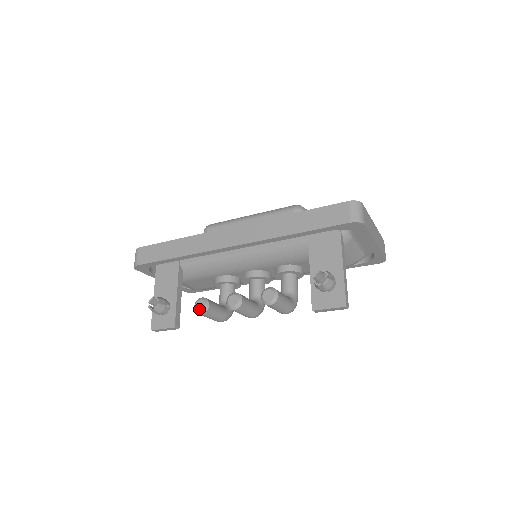
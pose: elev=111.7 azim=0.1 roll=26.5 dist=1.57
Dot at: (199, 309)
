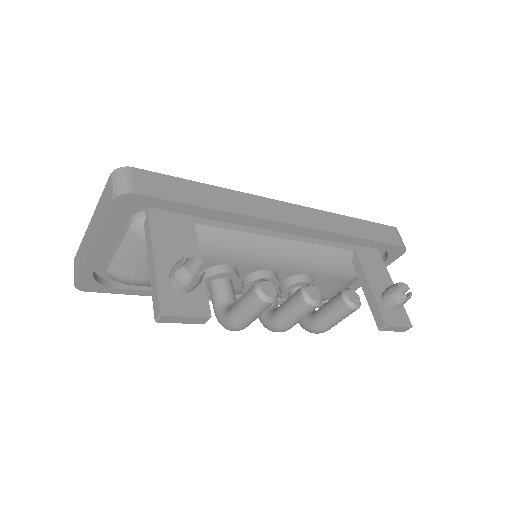
Dot at: (269, 294)
